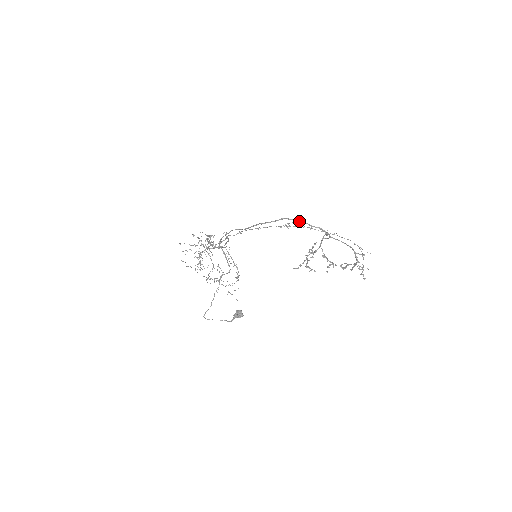
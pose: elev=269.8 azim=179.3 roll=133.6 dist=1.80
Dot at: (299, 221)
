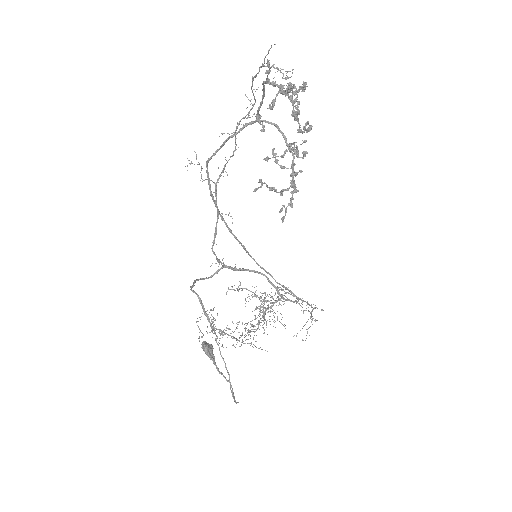
Dot at: (219, 149)
